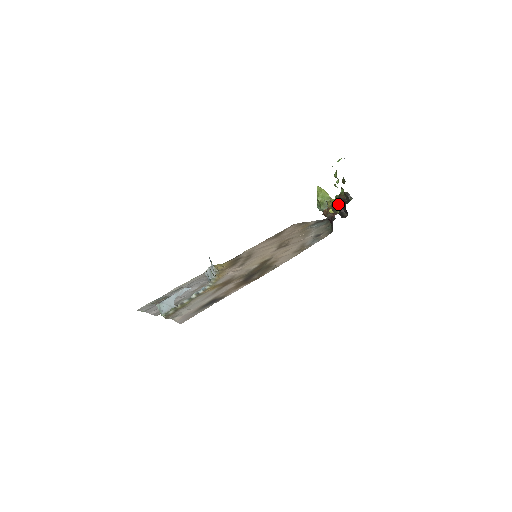
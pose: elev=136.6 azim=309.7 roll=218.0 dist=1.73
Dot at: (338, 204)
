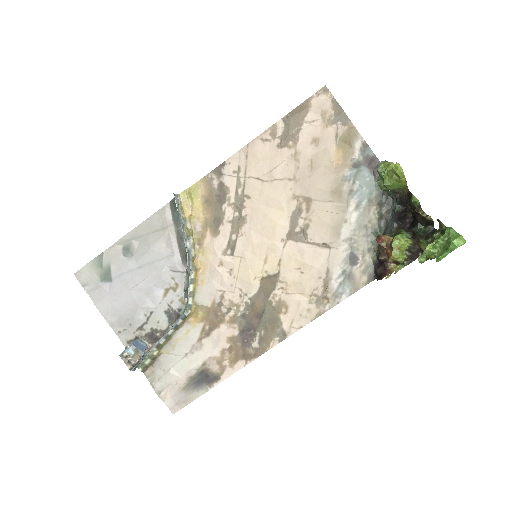
Dot at: occluded
